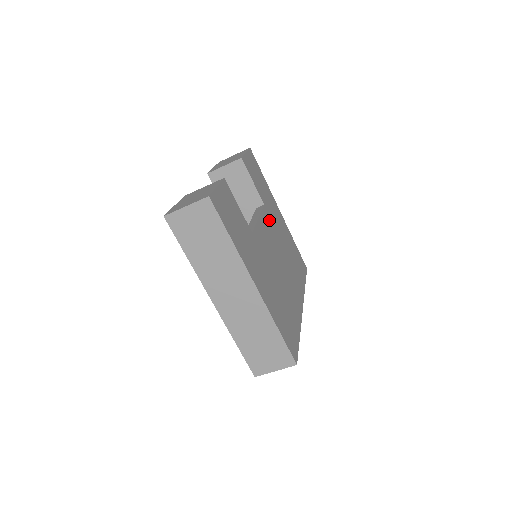
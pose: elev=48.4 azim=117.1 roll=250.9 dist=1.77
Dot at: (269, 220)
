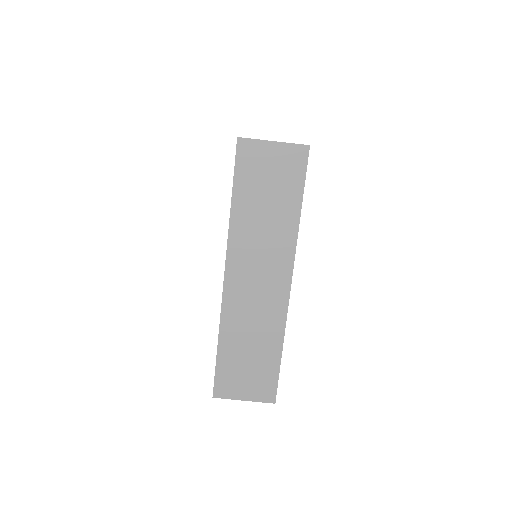
Dot at: occluded
